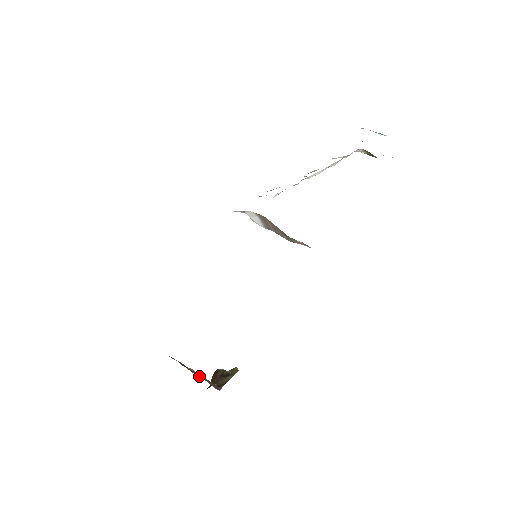
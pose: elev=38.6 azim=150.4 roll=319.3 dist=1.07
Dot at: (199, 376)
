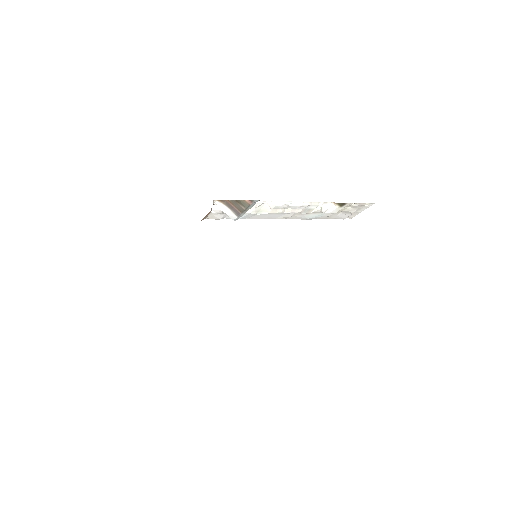
Dot at: occluded
